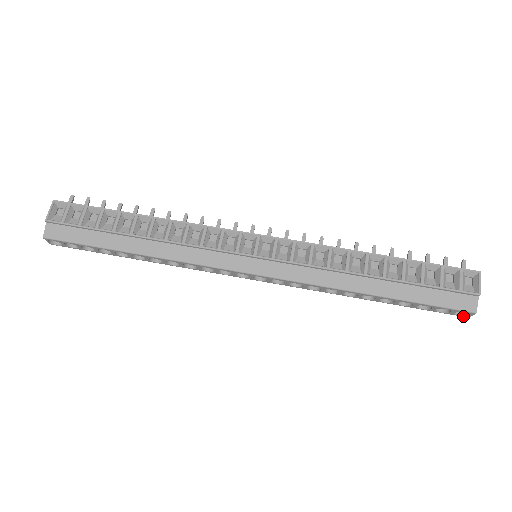
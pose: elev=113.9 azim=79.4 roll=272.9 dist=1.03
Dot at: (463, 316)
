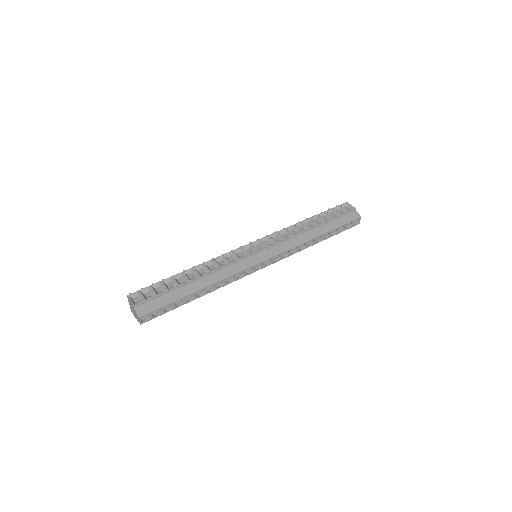
Dot at: (357, 224)
